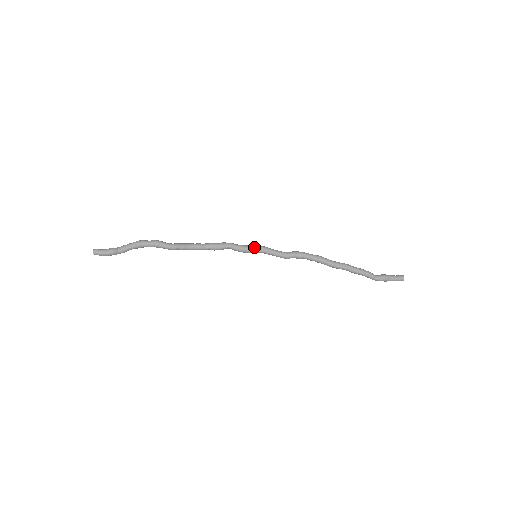
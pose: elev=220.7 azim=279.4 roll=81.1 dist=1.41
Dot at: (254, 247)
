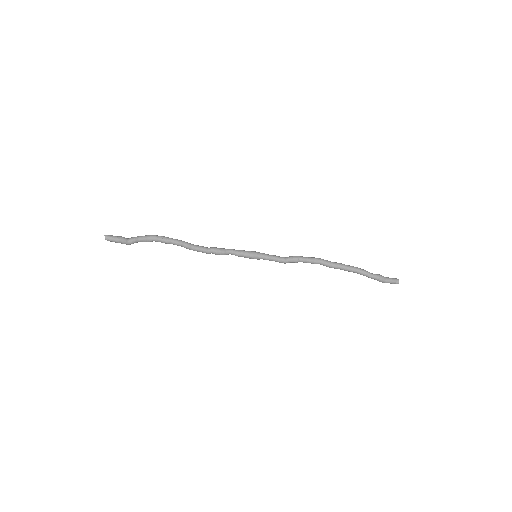
Dot at: (253, 251)
